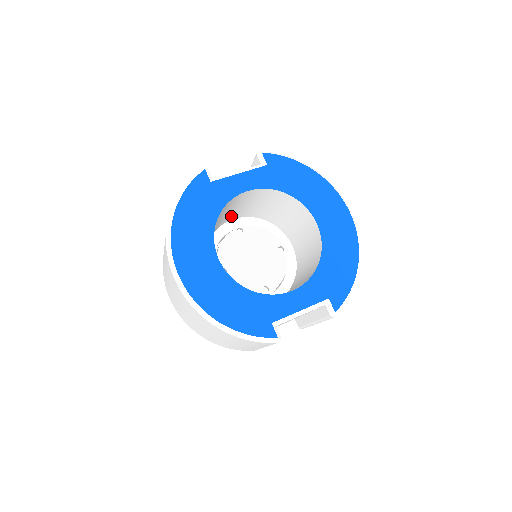
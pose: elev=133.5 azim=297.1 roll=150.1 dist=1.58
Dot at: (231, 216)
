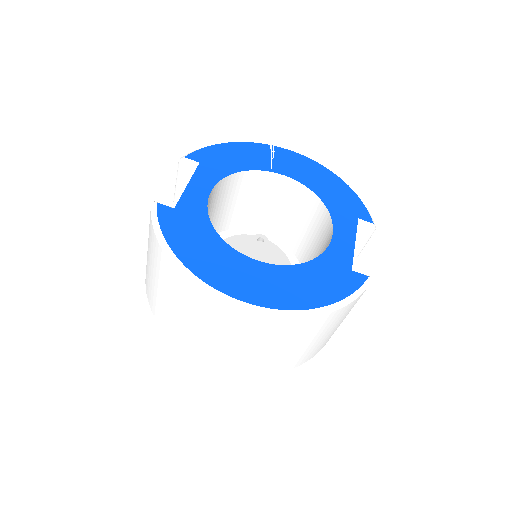
Dot at: occluded
